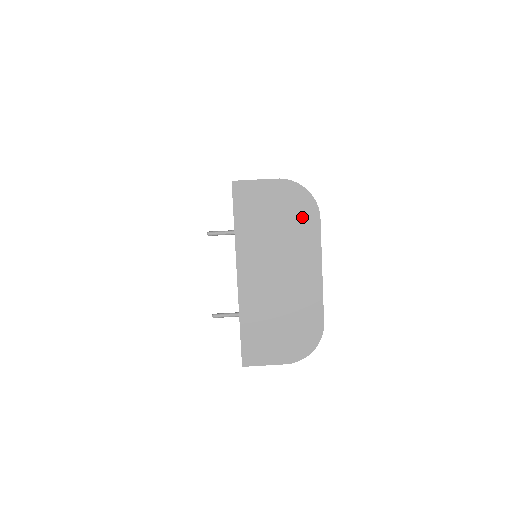
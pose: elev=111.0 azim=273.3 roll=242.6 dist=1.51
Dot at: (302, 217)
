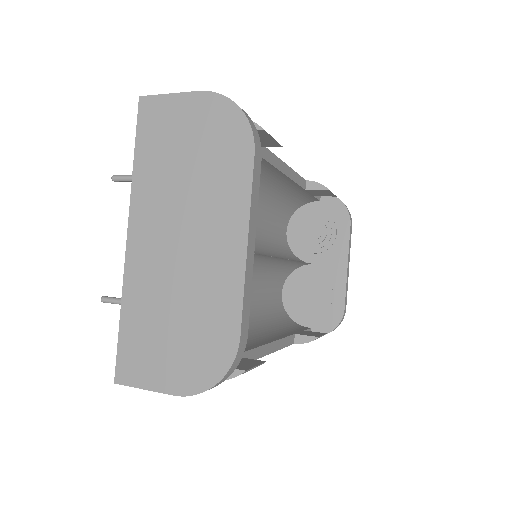
Dot at: (227, 151)
